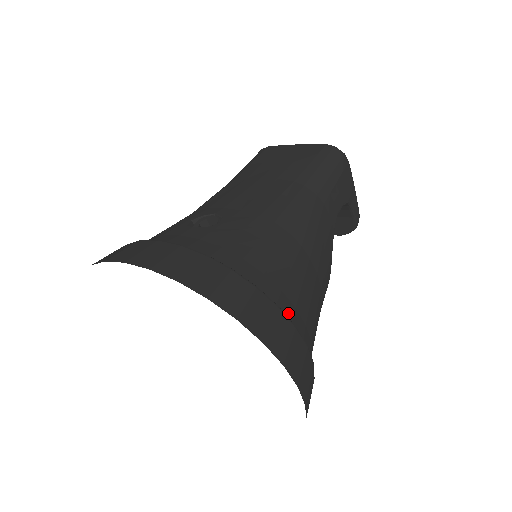
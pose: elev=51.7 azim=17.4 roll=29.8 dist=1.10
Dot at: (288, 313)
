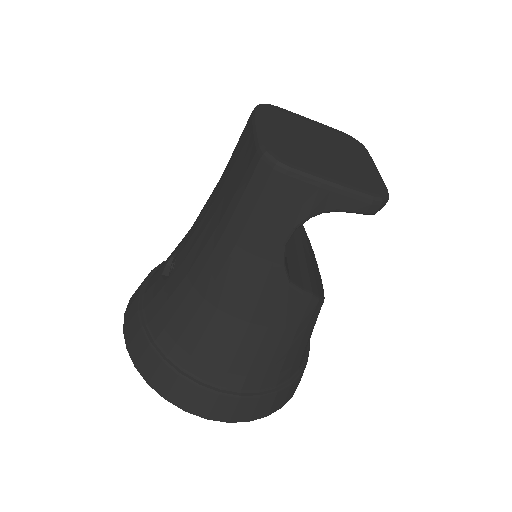
Dot at: (198, 372)
